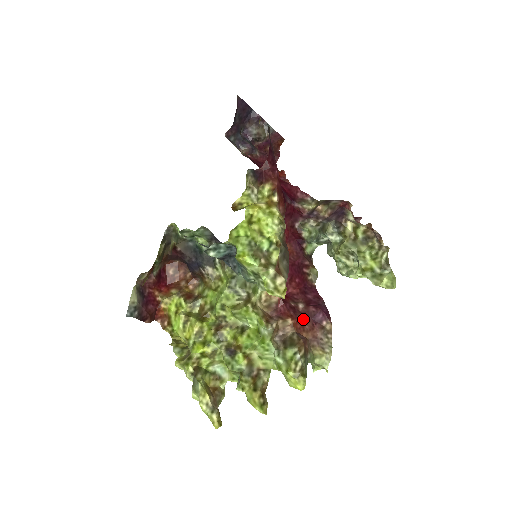
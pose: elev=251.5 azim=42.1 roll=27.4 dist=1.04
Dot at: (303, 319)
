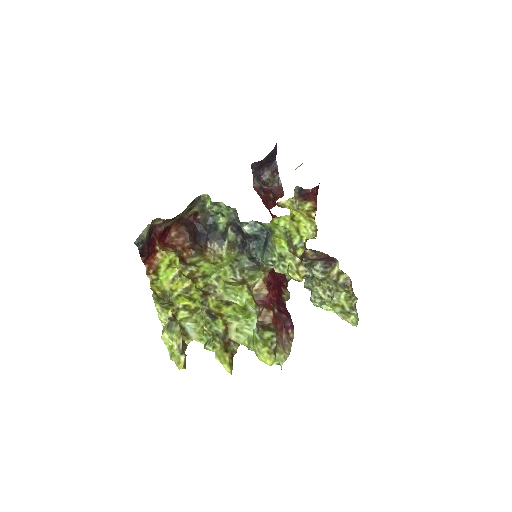
Dot at: (278, 319)
